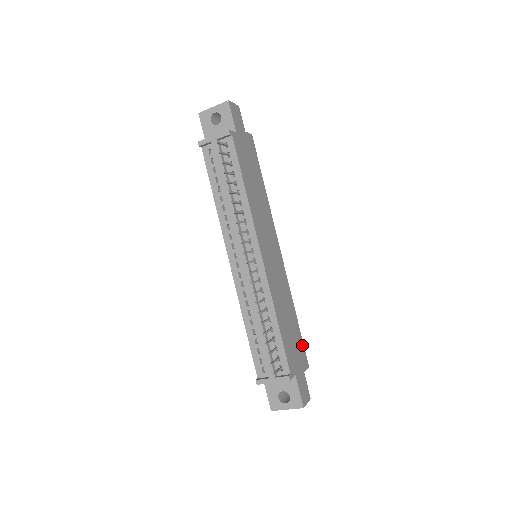
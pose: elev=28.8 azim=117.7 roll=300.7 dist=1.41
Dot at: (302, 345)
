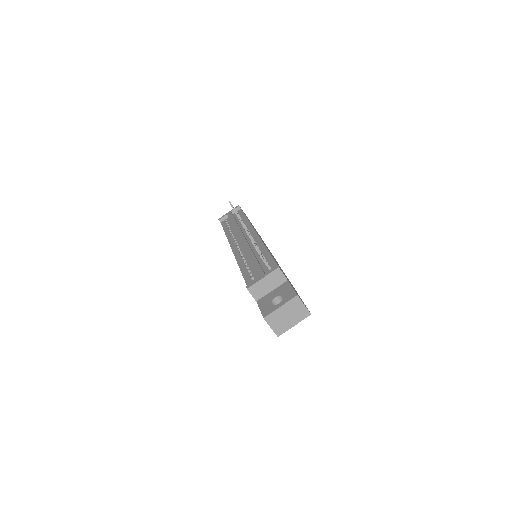
Dot at: occluded
